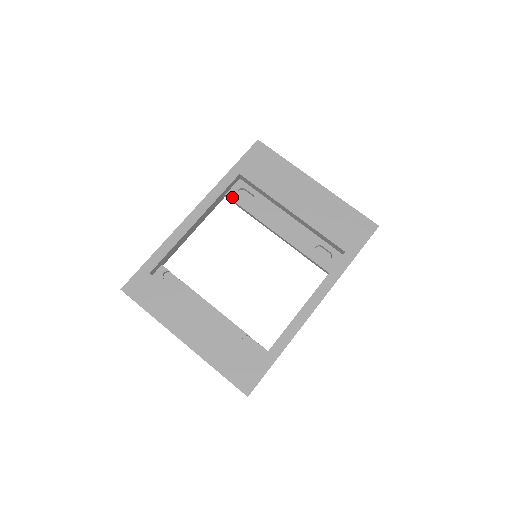
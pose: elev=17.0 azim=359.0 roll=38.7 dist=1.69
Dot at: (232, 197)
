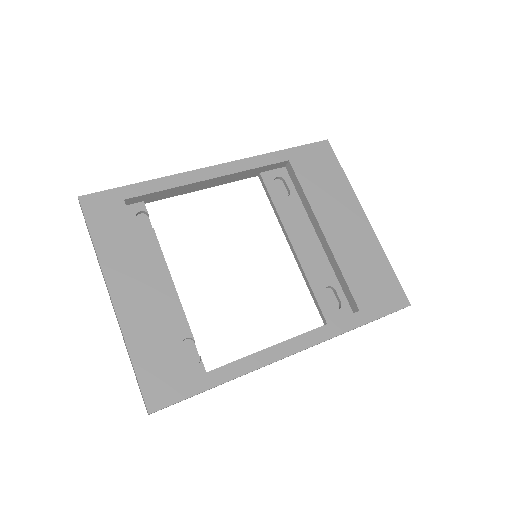
Dot at: (266, 180)
